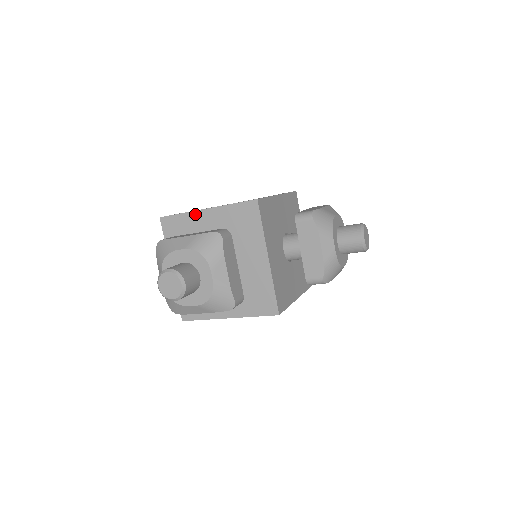
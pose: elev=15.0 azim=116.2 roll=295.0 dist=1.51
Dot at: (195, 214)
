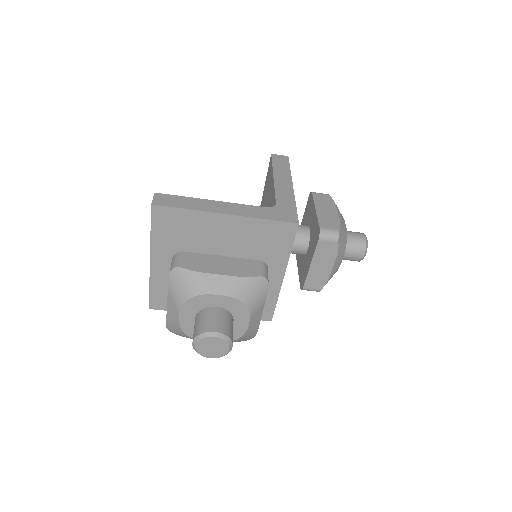
Dot at: (208, 215)
